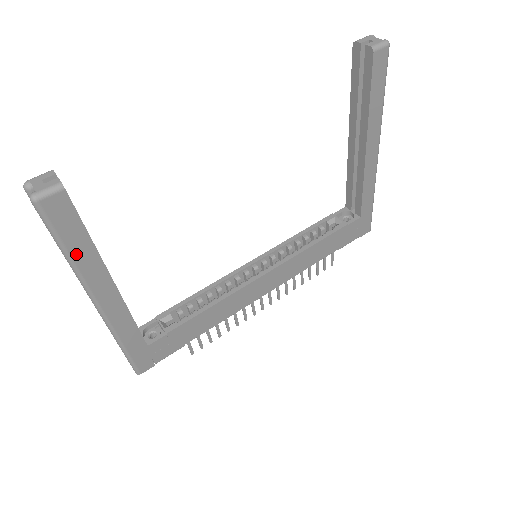
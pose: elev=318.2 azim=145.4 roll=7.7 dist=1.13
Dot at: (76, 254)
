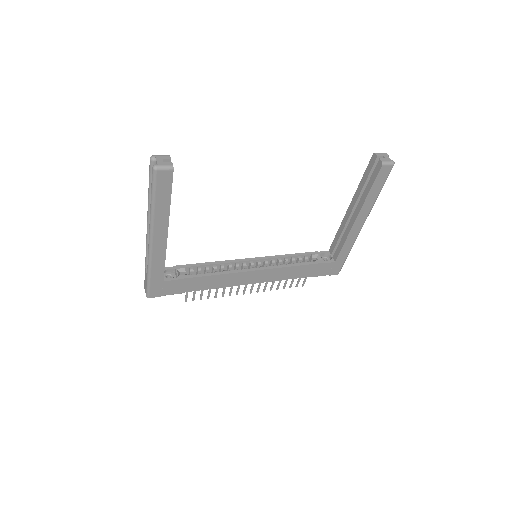
Dot at: (158, 207)
